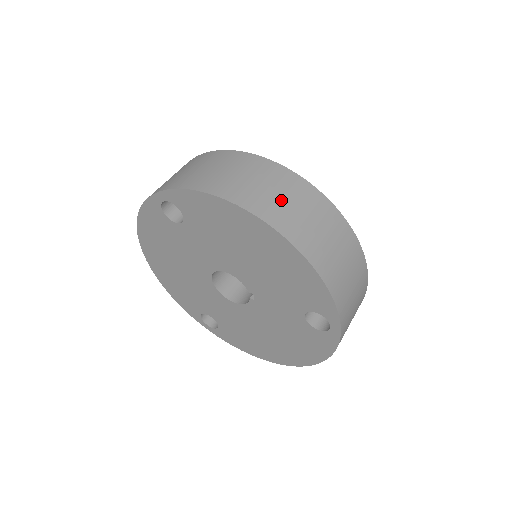
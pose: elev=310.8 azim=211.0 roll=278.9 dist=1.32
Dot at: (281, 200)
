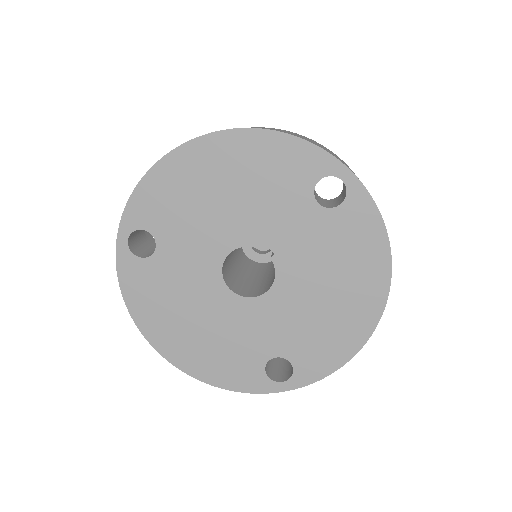
Dot at: occluded
